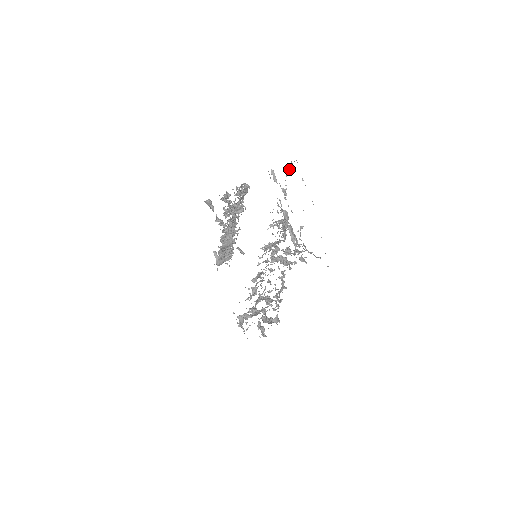
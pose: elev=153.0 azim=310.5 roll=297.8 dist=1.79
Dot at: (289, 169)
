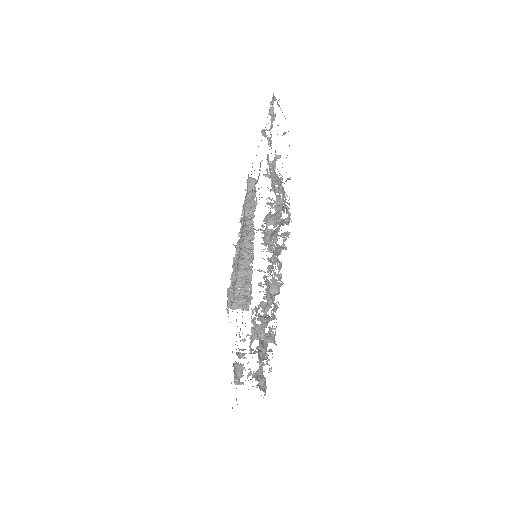
Dot at: (271, 109)
